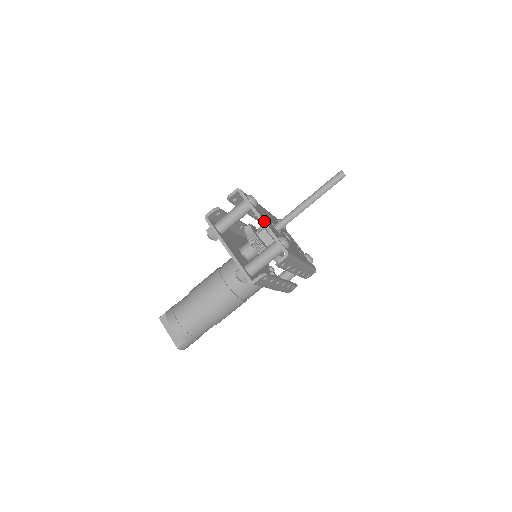
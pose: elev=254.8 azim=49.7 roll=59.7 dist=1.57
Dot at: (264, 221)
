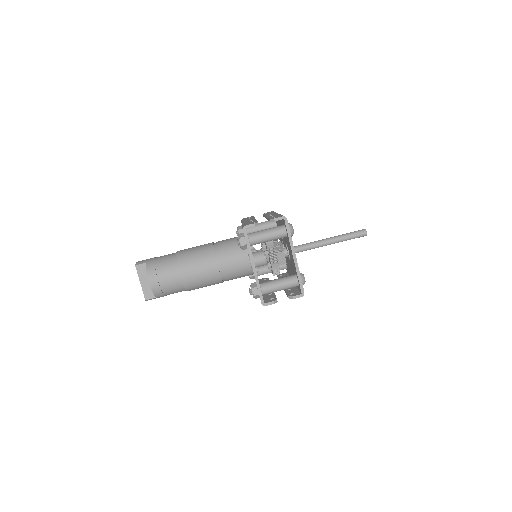
Dot at: (296, 258)
